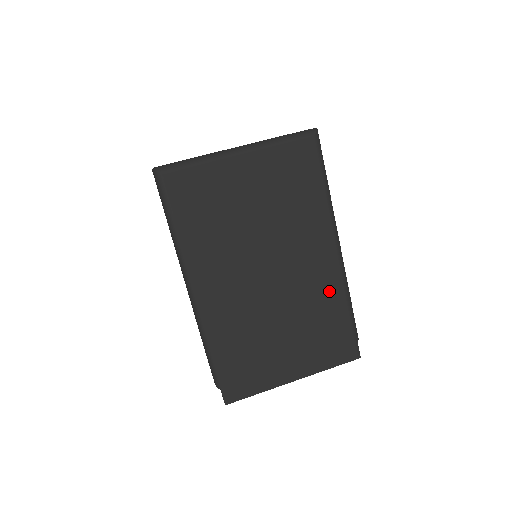
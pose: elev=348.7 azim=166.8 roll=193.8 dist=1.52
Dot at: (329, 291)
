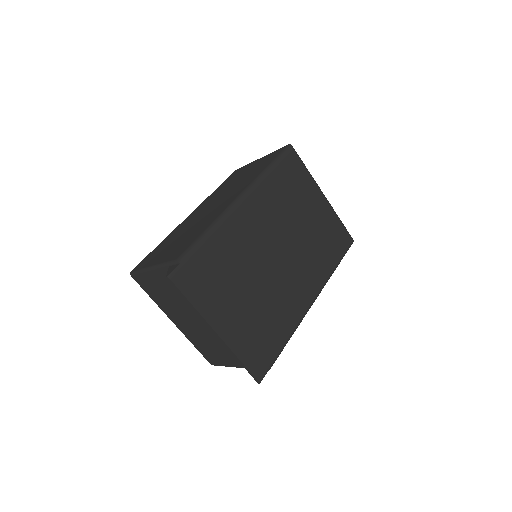
Dot at: (289, 313)
